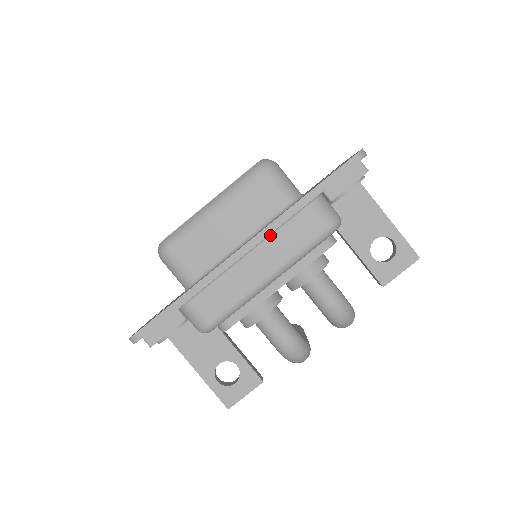
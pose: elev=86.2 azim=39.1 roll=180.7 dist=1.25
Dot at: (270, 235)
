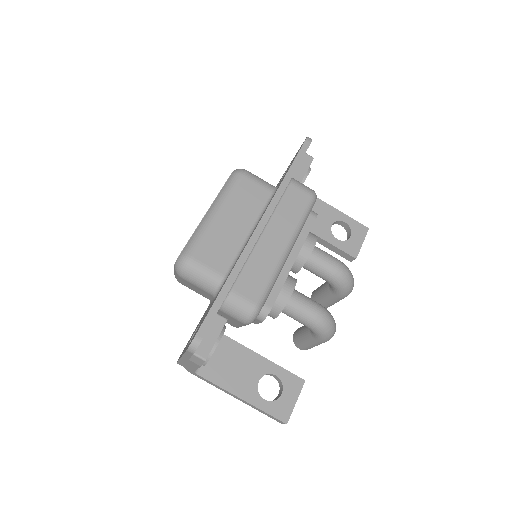
Dot at: (272, 214)
